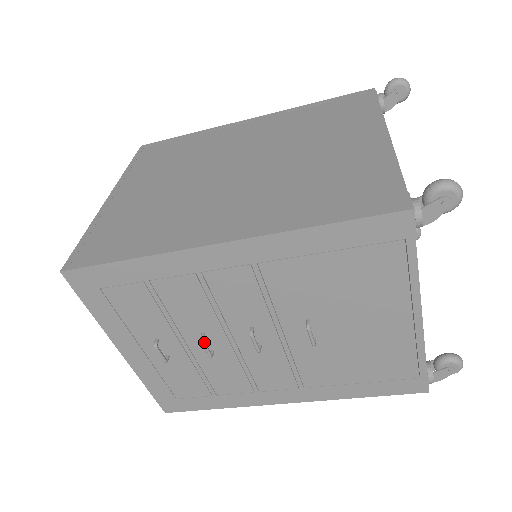
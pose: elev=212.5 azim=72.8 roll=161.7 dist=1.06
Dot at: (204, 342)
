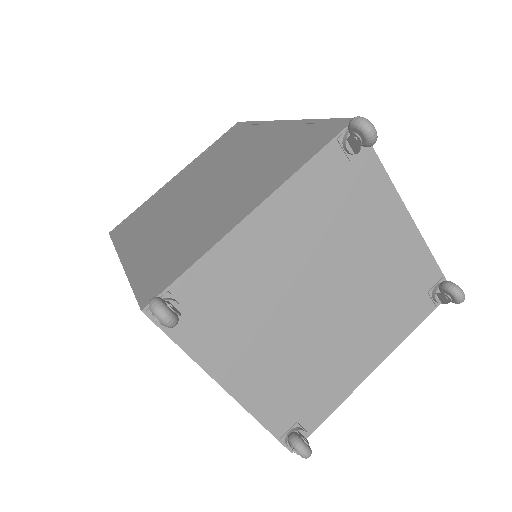
Dot at: occluded
